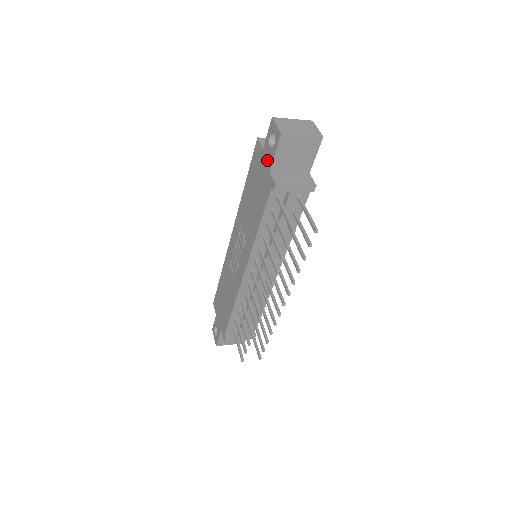
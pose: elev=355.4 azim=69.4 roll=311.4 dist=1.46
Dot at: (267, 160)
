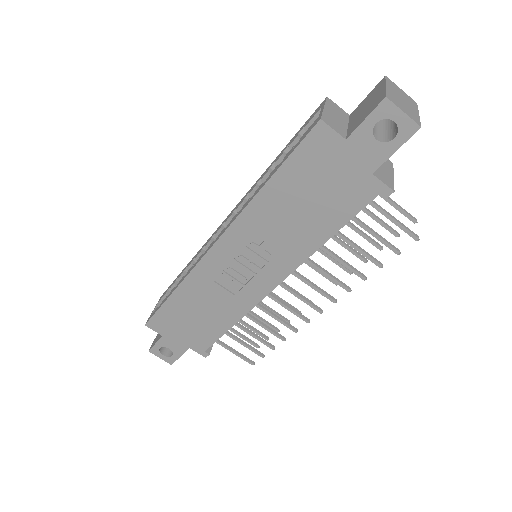
Dot at: (364, 158)
